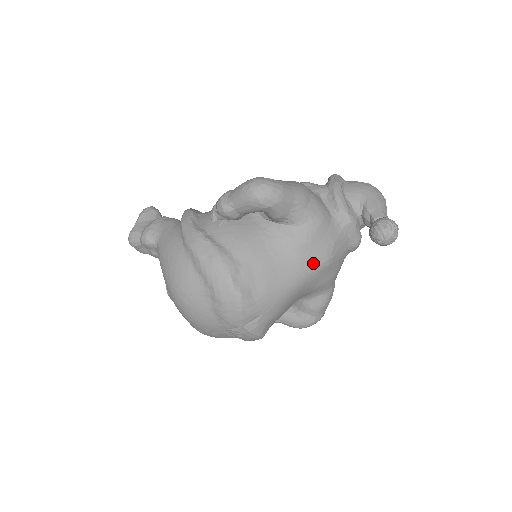
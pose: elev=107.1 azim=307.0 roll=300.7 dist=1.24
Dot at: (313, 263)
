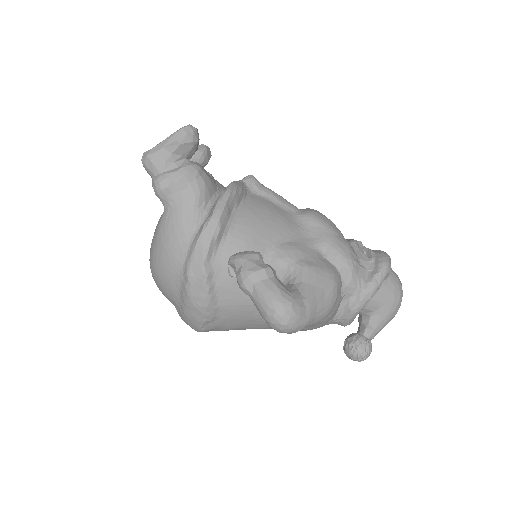
Dot at: occluded
